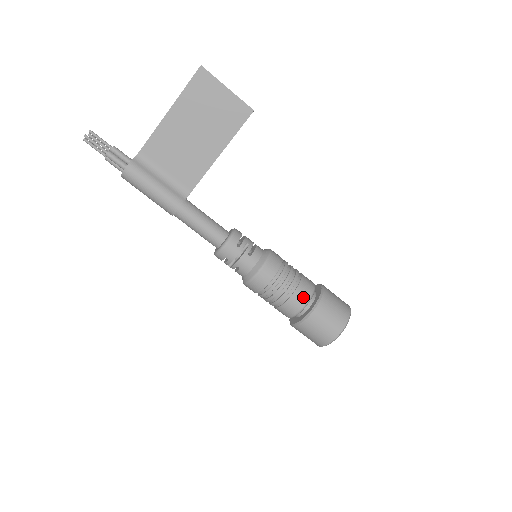
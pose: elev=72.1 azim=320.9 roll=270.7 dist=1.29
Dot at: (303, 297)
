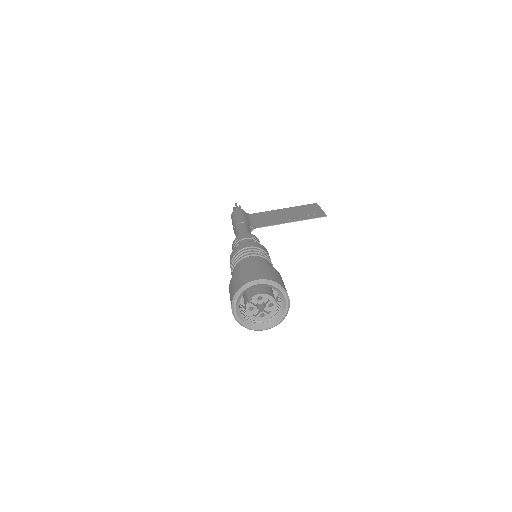
Dot at: (261, 261)
